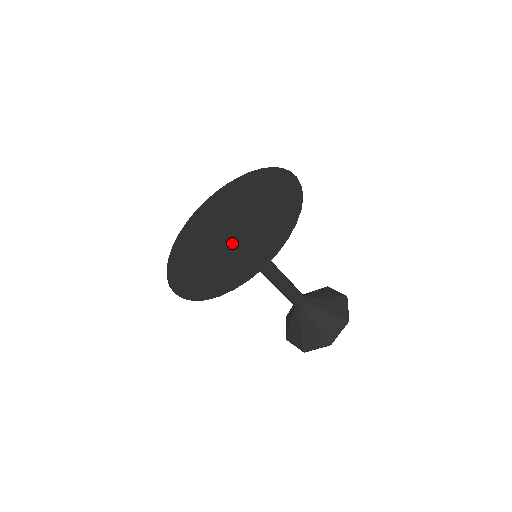
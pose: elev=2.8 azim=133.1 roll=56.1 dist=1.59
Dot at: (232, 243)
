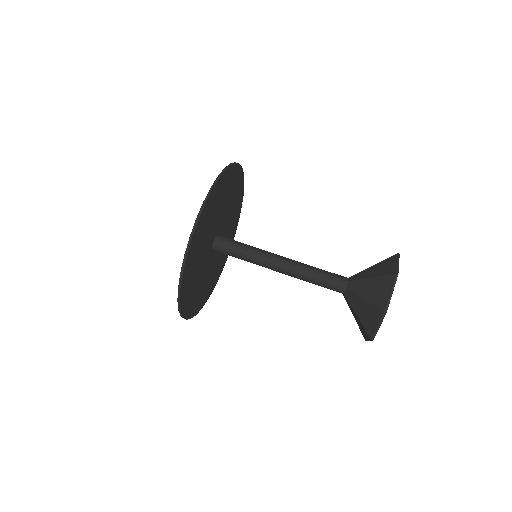
Dot at: occluded
